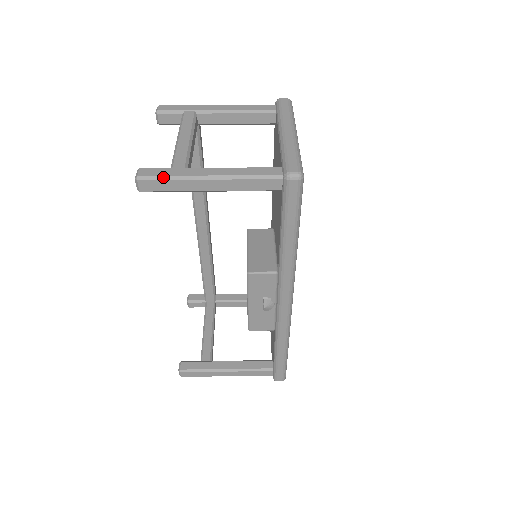
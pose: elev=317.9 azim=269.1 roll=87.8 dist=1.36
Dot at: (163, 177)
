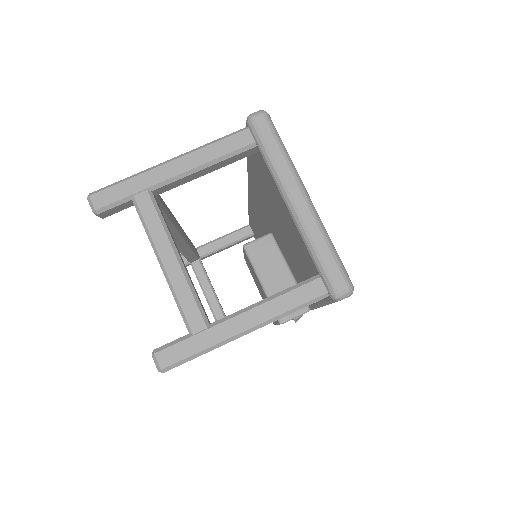
Dot at: (192, 357)
